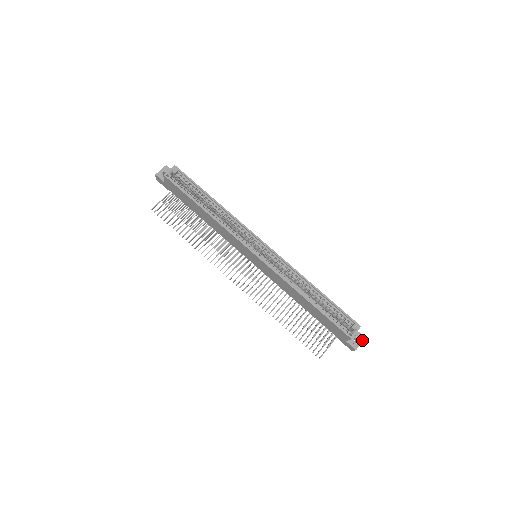
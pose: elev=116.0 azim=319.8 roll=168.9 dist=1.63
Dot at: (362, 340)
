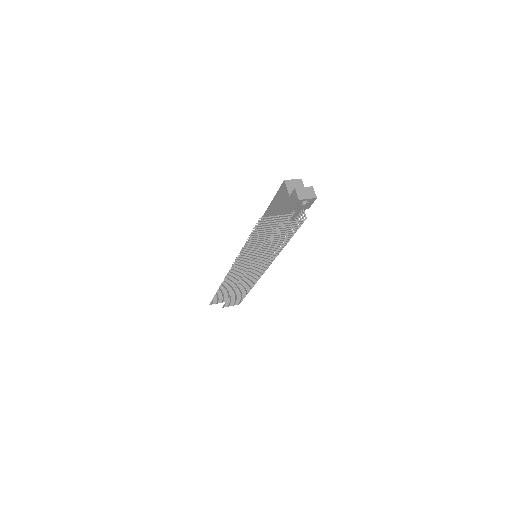
Dot at: (307, 187)
